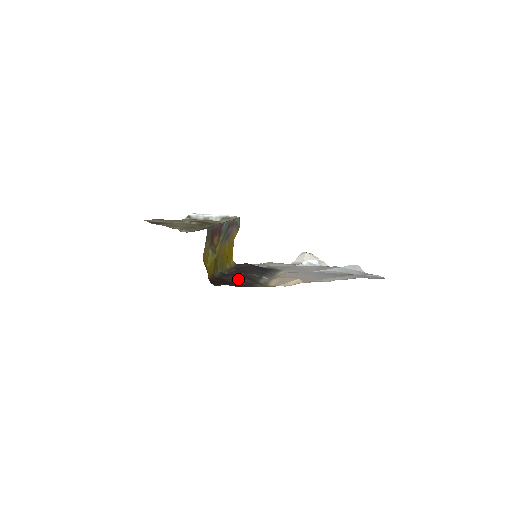
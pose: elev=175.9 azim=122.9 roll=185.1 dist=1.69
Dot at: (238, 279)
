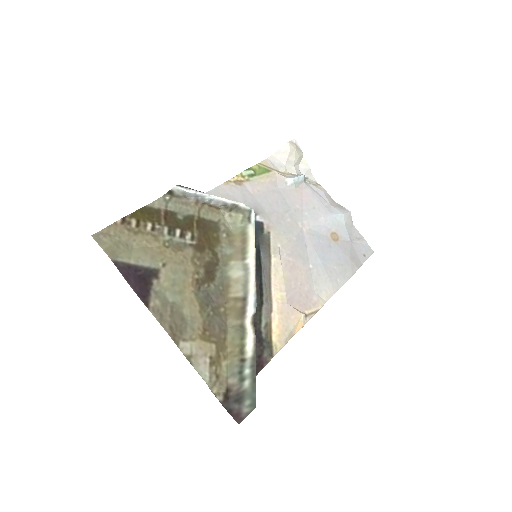
Dot at: occluded
